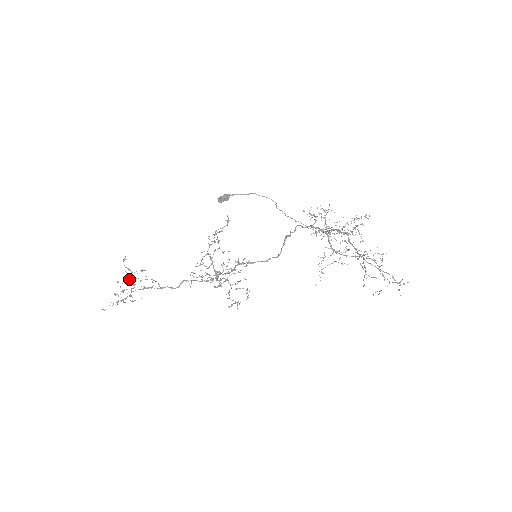
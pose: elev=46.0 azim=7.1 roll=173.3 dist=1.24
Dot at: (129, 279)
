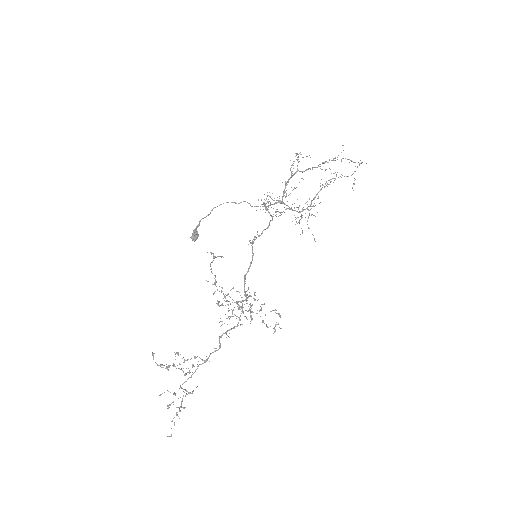
Dot at: (173, 365)
